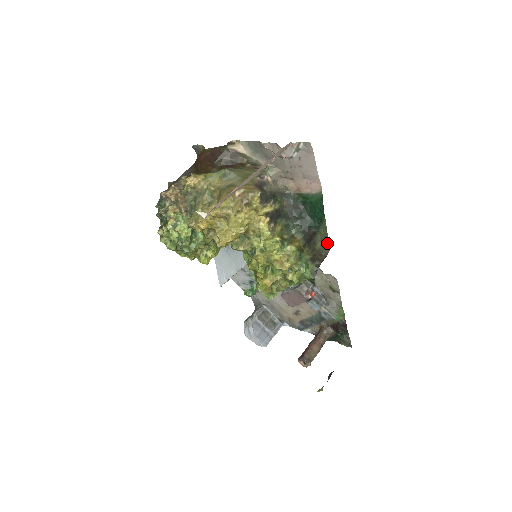
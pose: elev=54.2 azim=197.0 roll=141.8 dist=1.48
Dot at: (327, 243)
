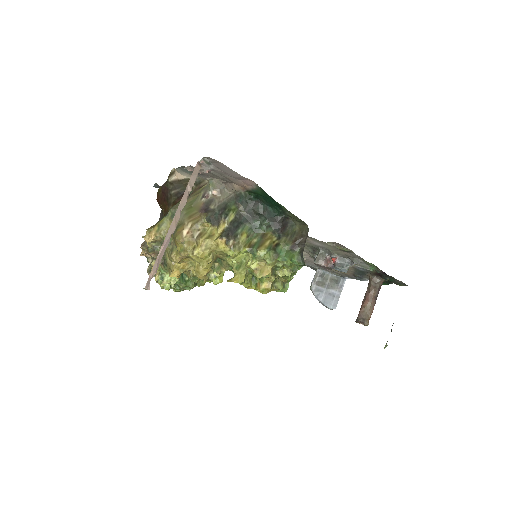
Dot at: (302, 221)
